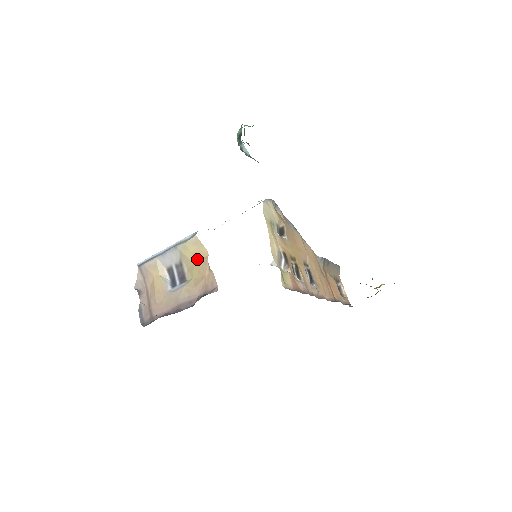
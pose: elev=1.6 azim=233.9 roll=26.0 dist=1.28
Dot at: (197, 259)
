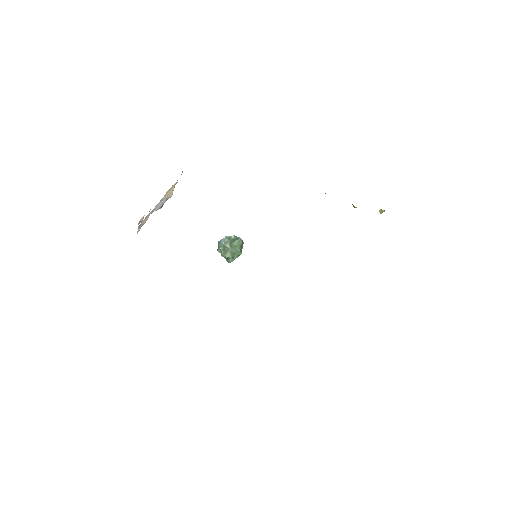
Dot at: occluded
